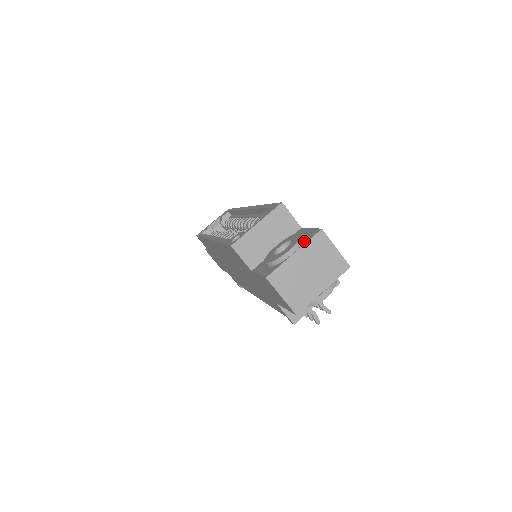
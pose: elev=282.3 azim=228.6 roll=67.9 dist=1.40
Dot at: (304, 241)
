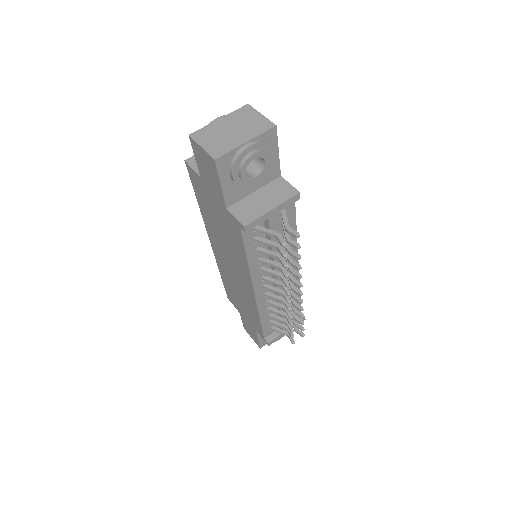
Dot at: occluded
